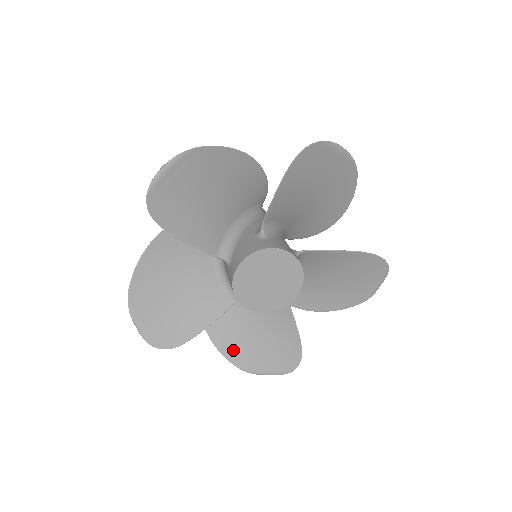
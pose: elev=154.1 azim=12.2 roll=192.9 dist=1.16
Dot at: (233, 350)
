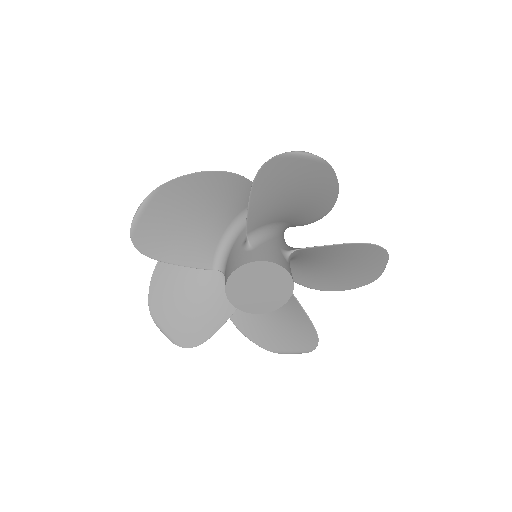
Dot at: (161, 291)
